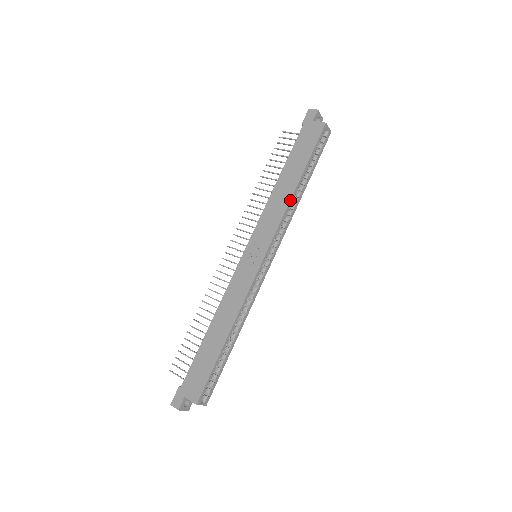
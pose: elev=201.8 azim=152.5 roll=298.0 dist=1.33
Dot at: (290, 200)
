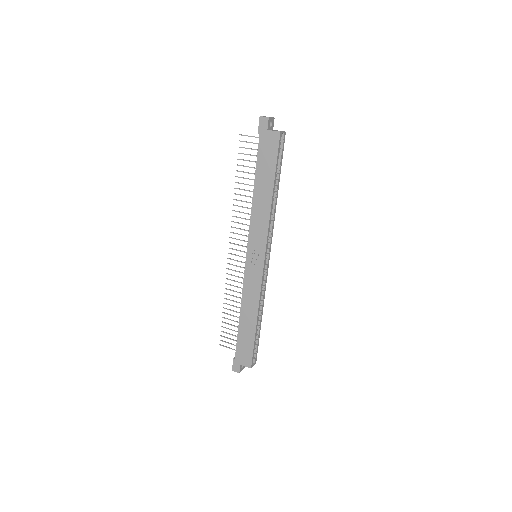
Dot at: (270, 210)
